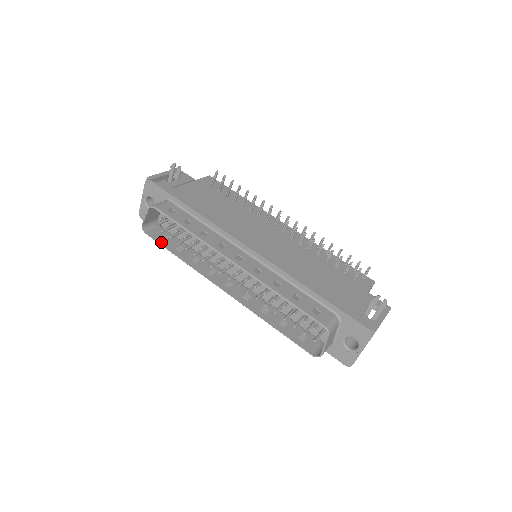
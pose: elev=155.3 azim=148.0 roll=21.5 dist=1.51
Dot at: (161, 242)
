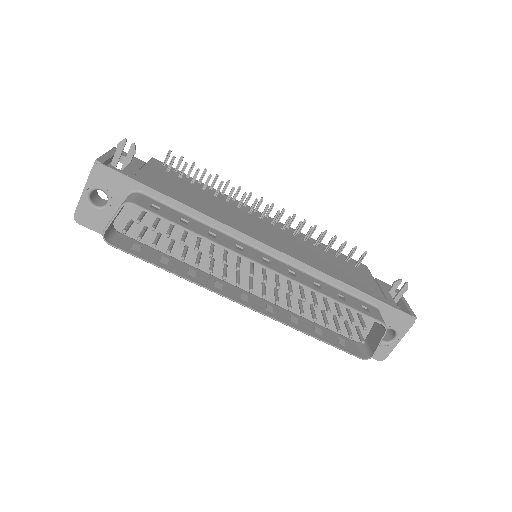
Dot at: (137, 254)
